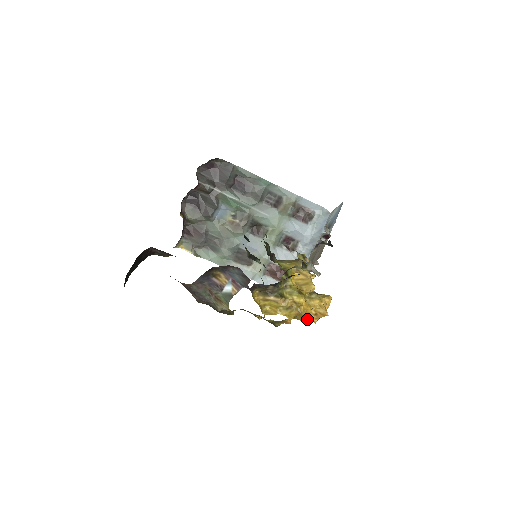
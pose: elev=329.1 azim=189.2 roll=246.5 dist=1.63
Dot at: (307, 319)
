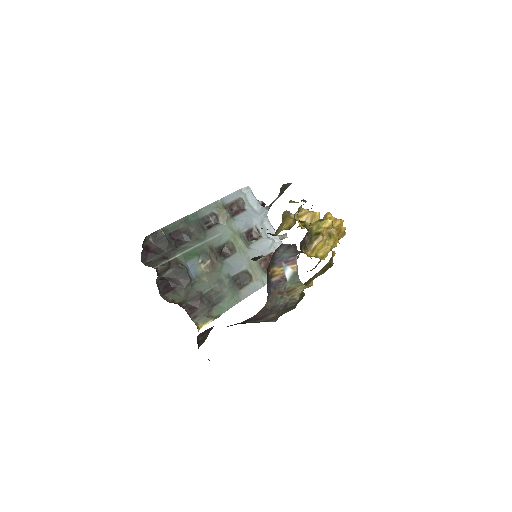
Dot at: (345, 229)
